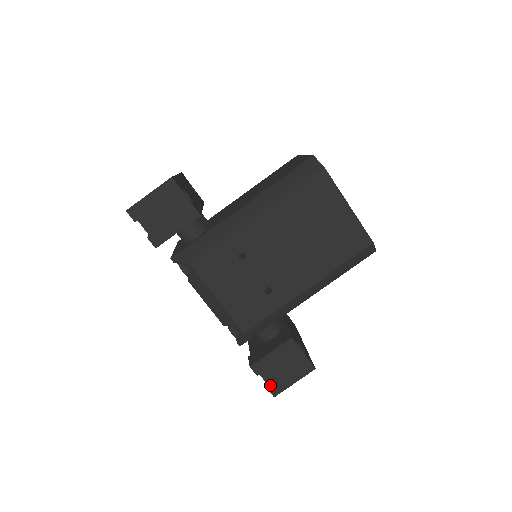
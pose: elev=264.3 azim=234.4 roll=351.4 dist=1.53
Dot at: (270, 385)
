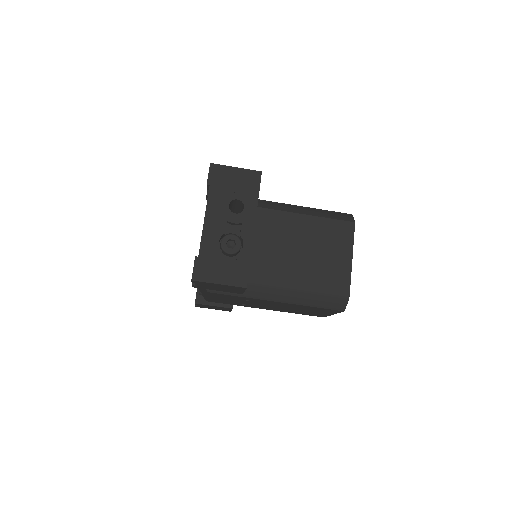
Dot at: (198, 306)
